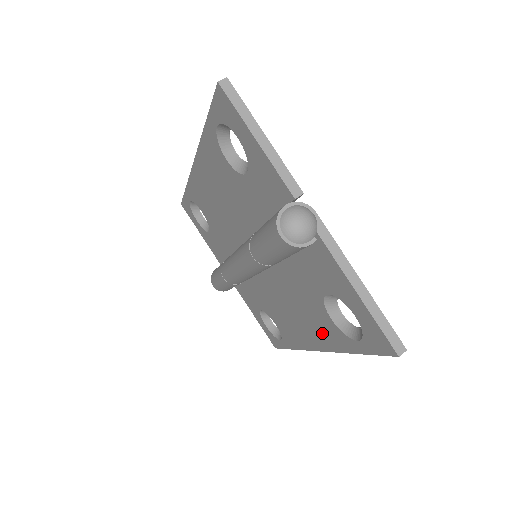
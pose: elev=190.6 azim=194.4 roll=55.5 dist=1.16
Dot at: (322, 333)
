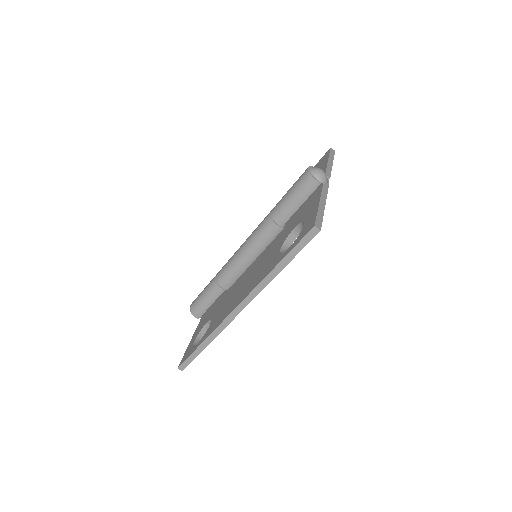
Dot at: (259, 277)
